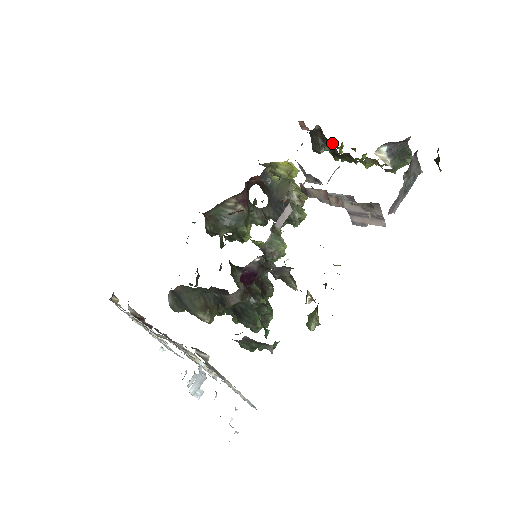
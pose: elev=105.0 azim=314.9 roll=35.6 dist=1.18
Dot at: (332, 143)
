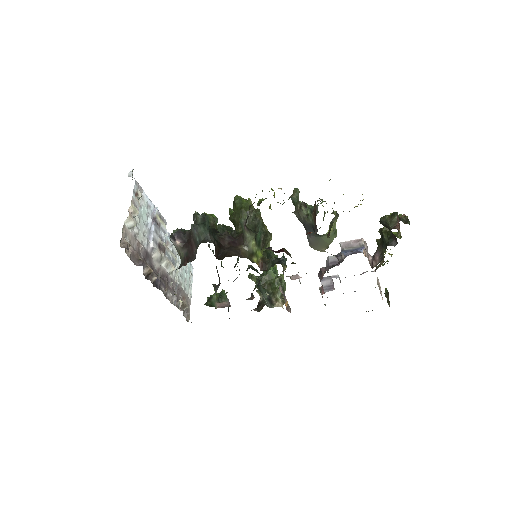
Dot at: (386, 246)
